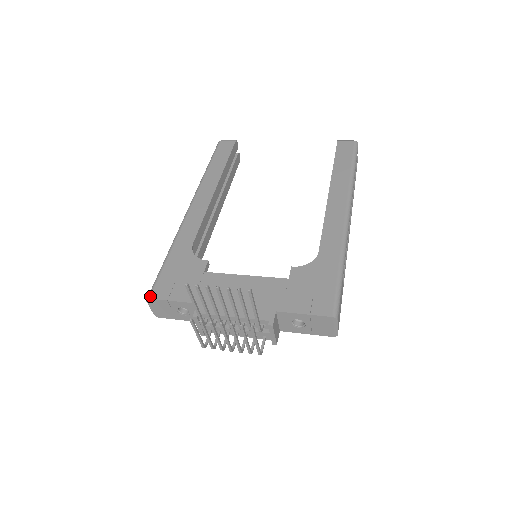
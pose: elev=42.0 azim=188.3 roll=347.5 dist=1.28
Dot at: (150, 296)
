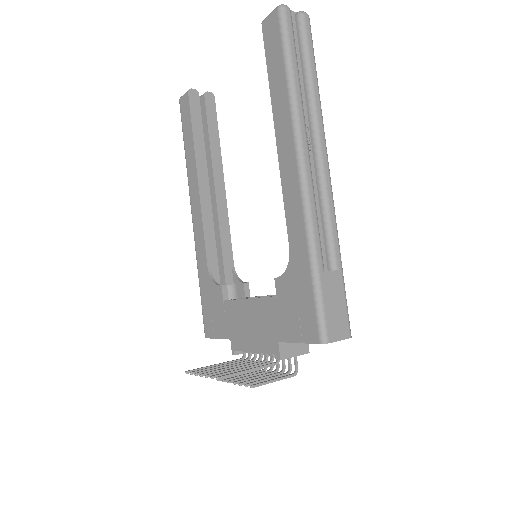
Dot at: (205, 335)
